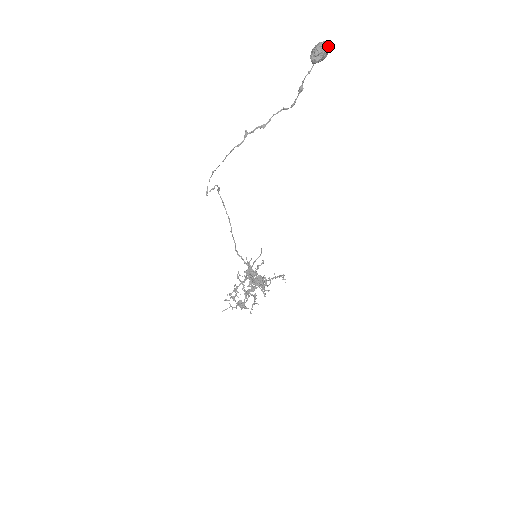
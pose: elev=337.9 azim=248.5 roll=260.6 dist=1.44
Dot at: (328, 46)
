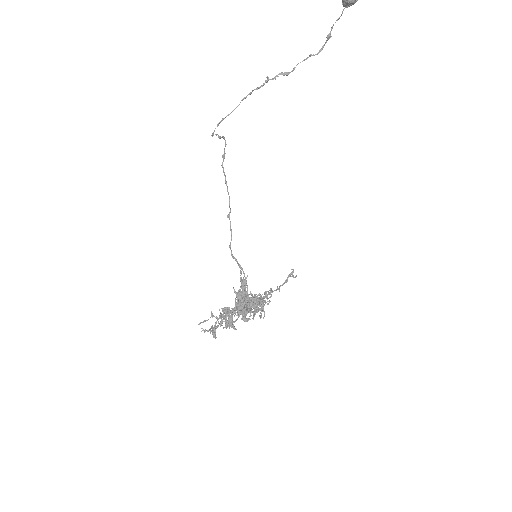
Dot at: out of frame
